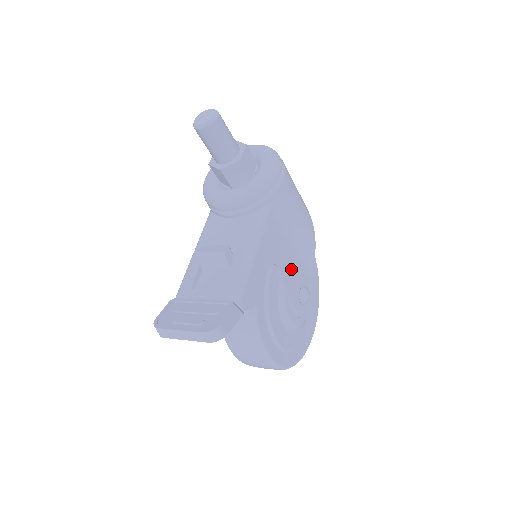
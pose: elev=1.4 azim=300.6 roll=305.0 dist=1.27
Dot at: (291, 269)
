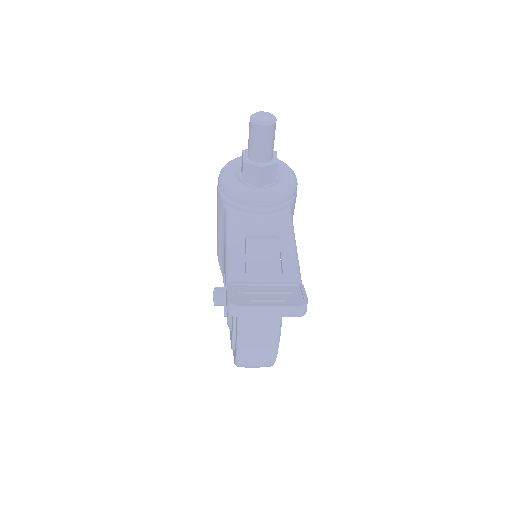
Dot at: occluded
